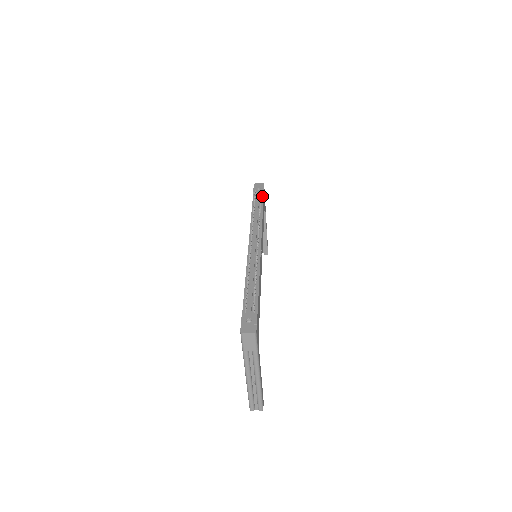
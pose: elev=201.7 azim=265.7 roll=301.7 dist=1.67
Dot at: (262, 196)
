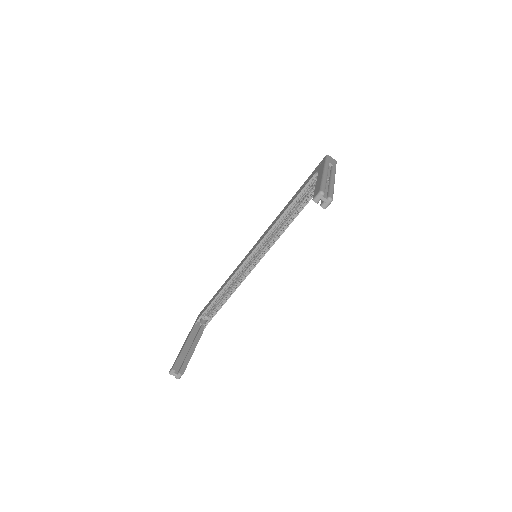
Dot at: occluded
